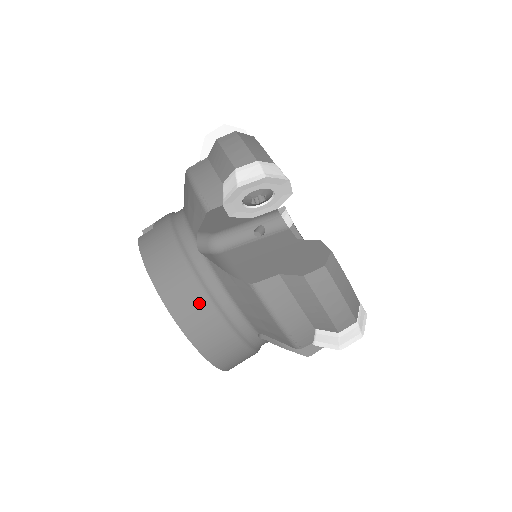
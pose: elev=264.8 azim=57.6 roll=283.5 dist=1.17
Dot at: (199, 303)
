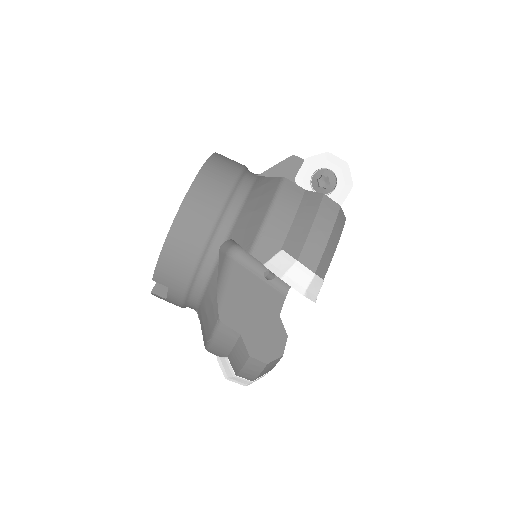
Dot at: (228, 176)
